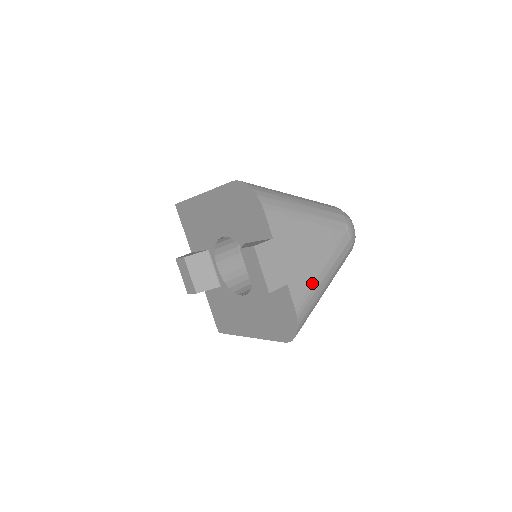
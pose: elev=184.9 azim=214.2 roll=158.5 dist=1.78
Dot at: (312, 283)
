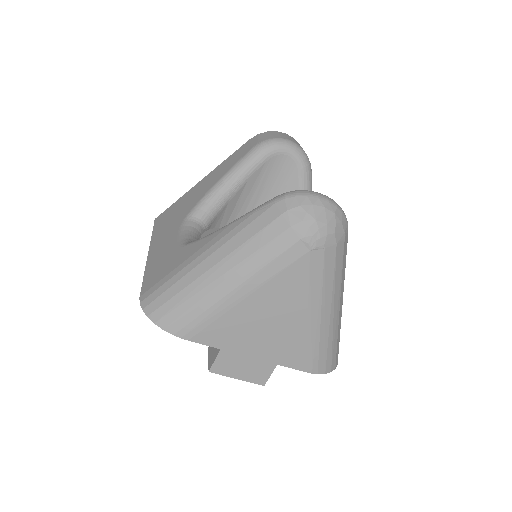
Dot at: (307, 338)
